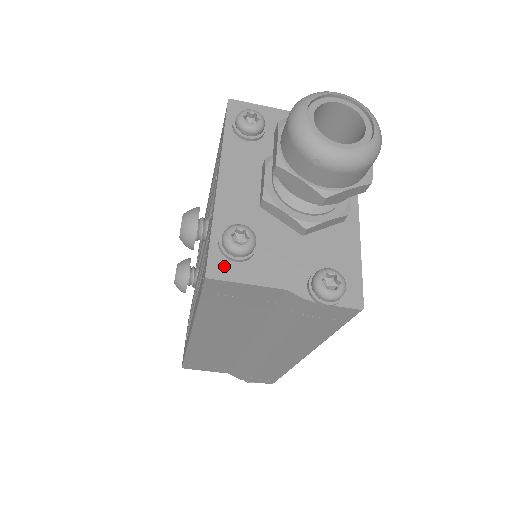
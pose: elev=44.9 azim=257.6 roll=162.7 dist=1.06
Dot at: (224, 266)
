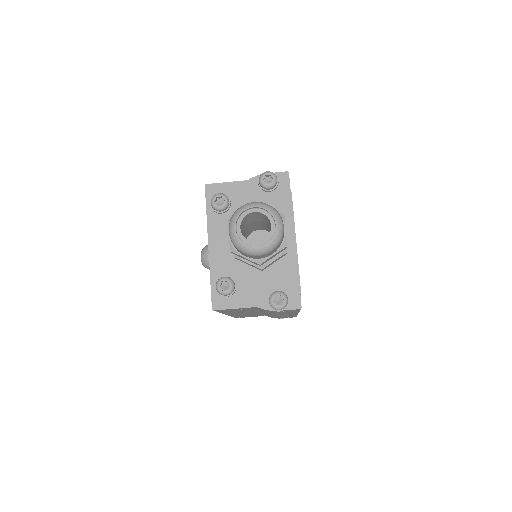
Dot at: (221, 301)
